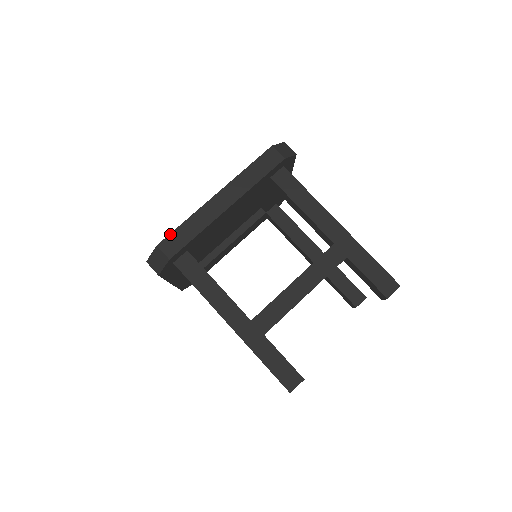
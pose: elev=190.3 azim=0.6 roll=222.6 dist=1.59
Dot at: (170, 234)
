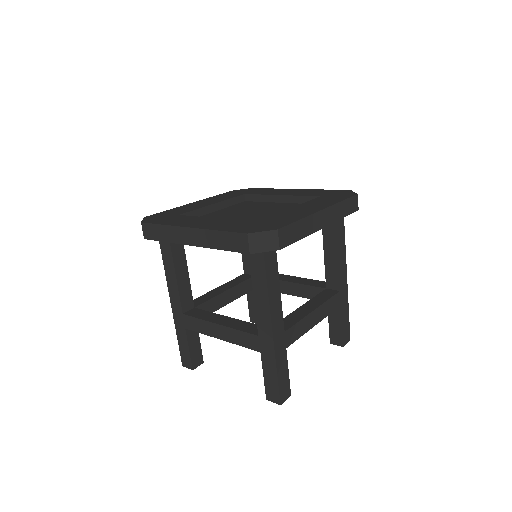
Dot at: (289, 225)
